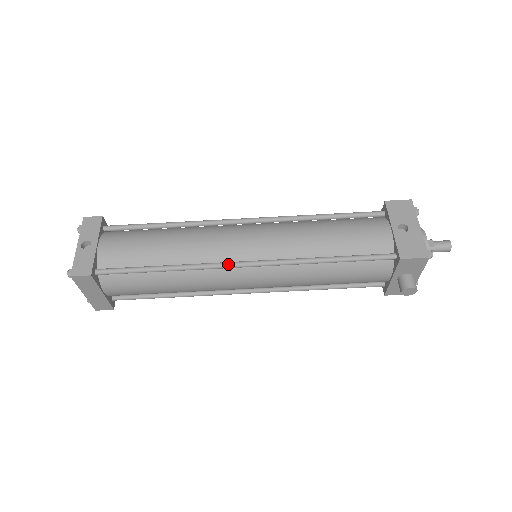
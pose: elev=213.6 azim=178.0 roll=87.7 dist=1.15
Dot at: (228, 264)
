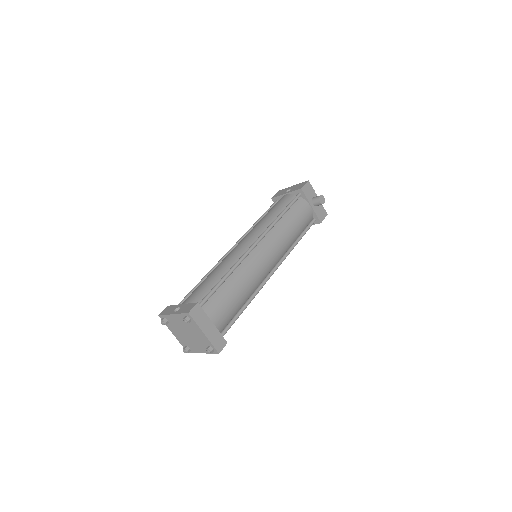
Dot at: (249, 249)
